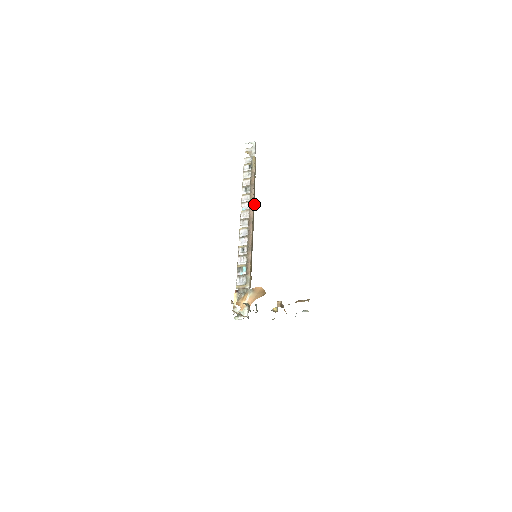
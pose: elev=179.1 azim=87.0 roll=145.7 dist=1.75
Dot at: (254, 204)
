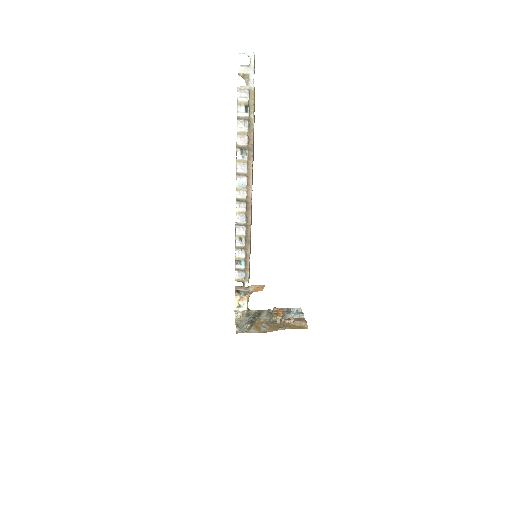
Dot at: (252, 176)
